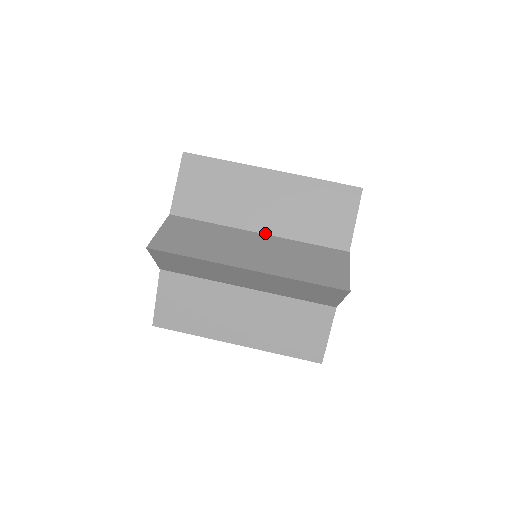
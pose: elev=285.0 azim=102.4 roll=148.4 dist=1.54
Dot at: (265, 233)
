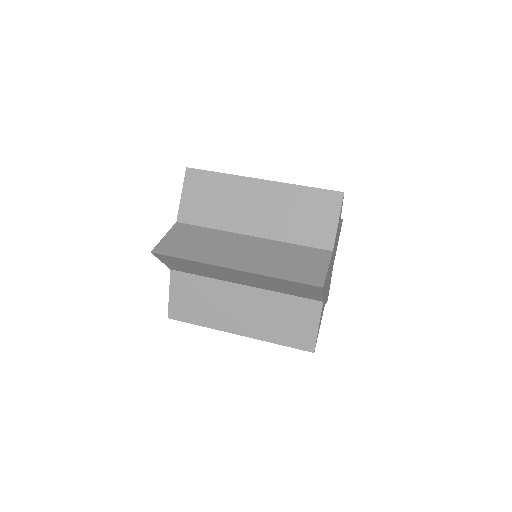
Dot at: occluded
